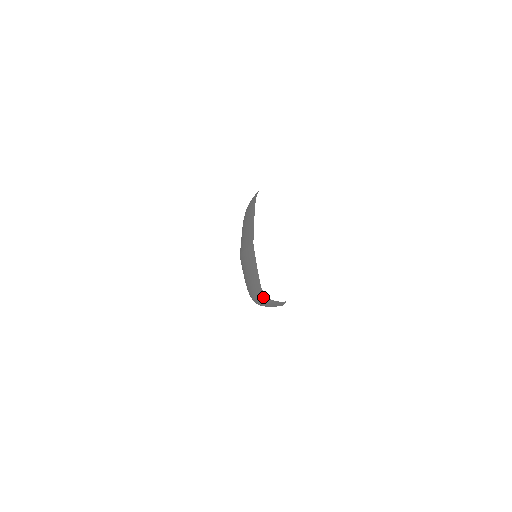
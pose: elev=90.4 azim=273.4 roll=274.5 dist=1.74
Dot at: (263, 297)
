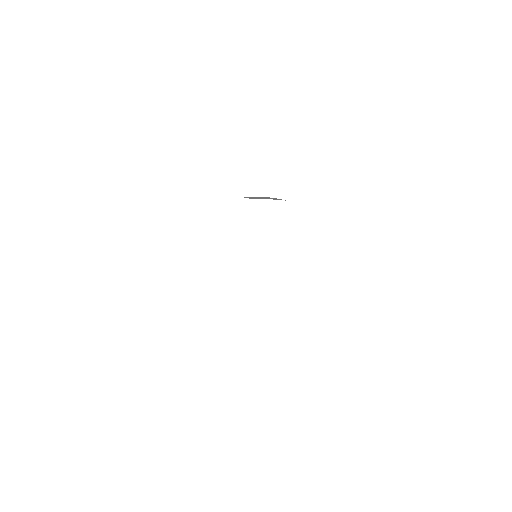
Dot at: occluded
